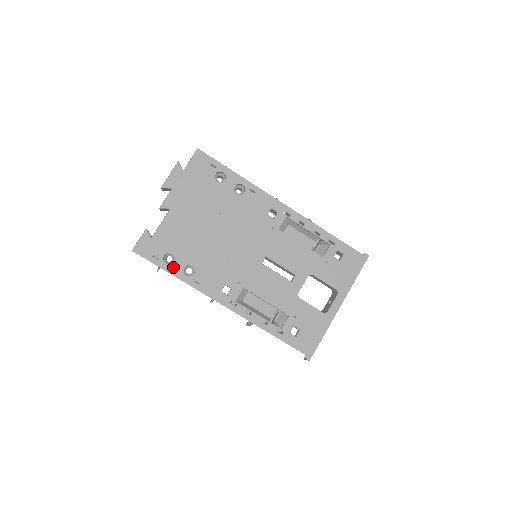
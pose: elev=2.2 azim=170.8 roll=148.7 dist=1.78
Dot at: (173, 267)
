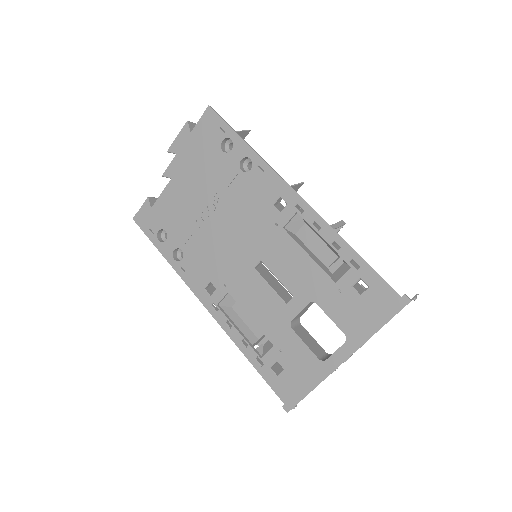
Dot at: (164, 246)
